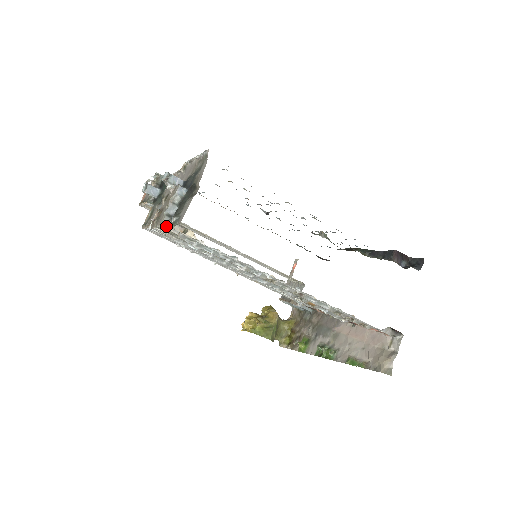
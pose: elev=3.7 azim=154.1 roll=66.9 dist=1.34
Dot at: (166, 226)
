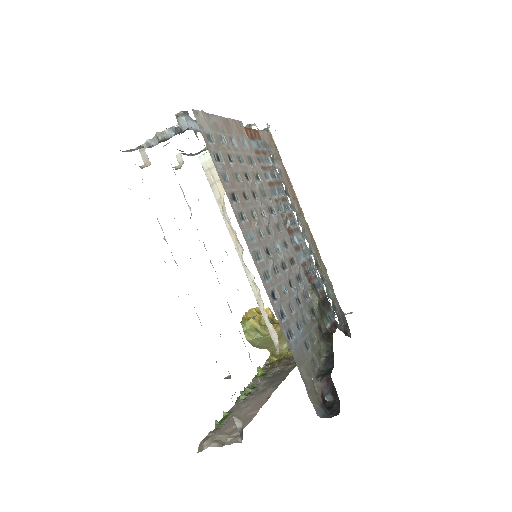
Dot at: (141, 151)
